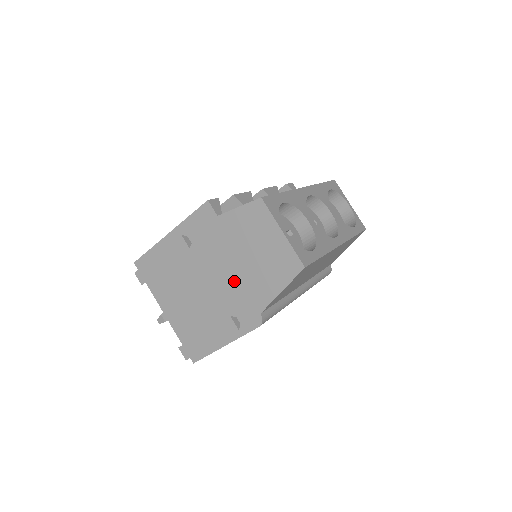
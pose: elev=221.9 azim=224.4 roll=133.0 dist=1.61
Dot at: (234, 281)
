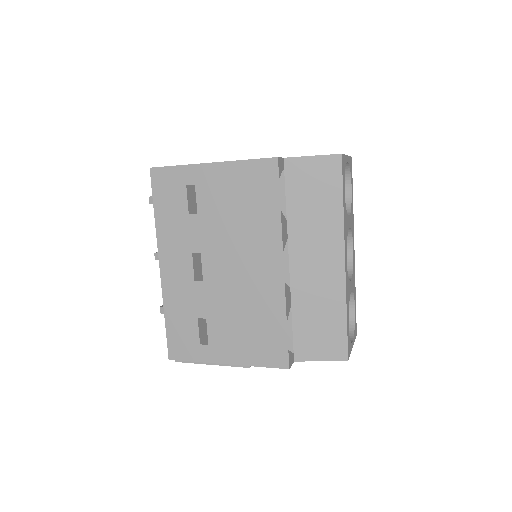
Dot at: occluded
